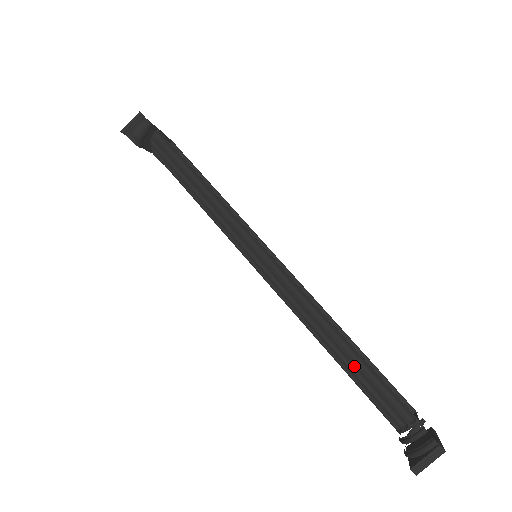
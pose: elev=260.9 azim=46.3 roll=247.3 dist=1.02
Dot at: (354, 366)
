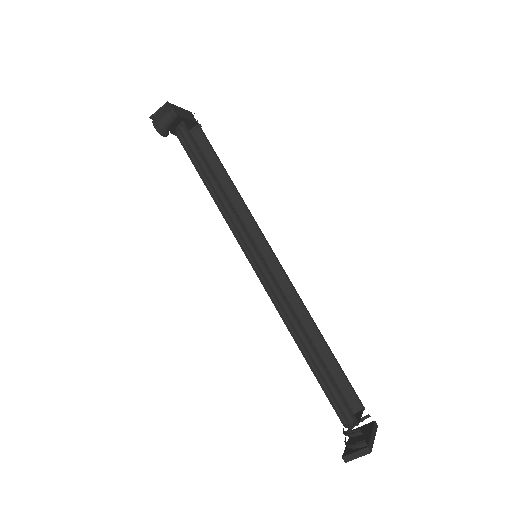
Dot at: (318, 370)
